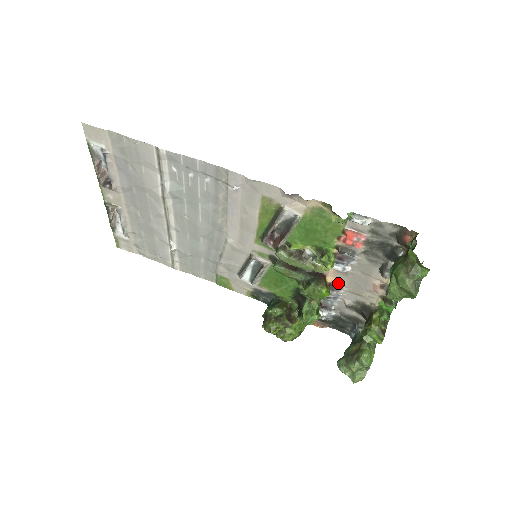
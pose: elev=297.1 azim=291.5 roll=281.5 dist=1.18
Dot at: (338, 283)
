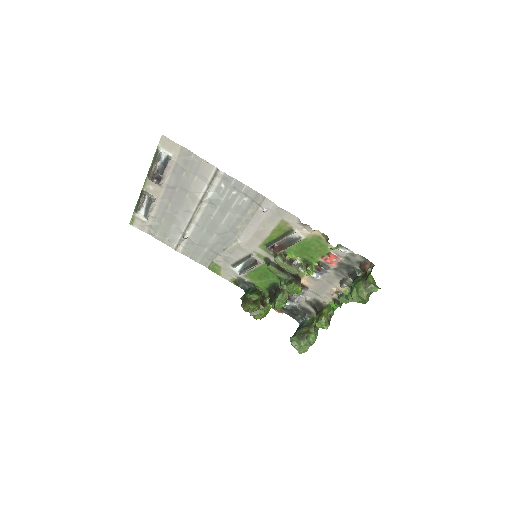
Dot at: (307, 285)
